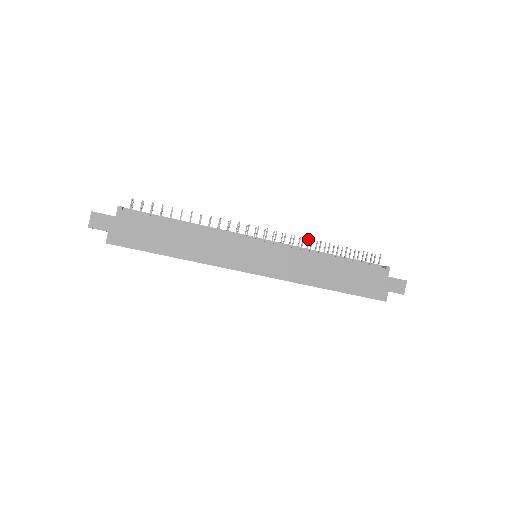
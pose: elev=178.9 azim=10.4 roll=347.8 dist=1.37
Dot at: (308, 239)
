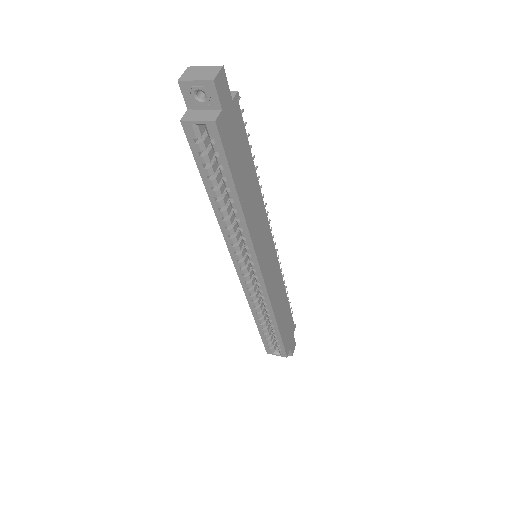
Dot at: occluded
